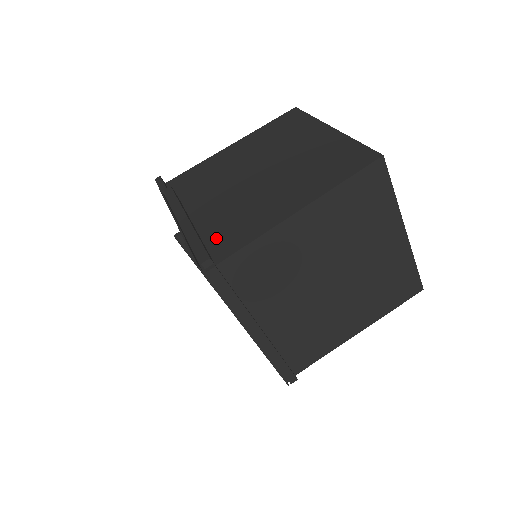
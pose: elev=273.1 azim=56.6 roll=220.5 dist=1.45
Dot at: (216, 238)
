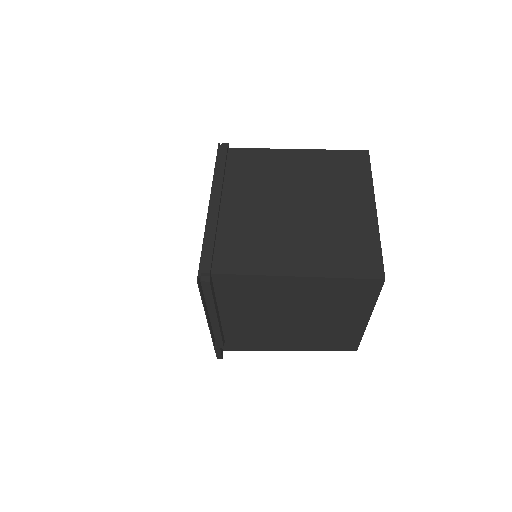
Dot at: occluded
